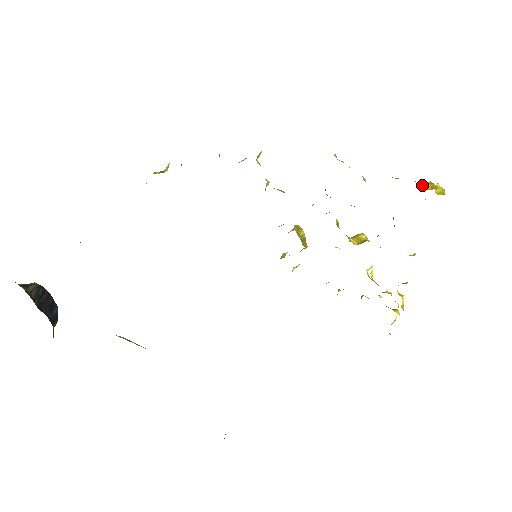
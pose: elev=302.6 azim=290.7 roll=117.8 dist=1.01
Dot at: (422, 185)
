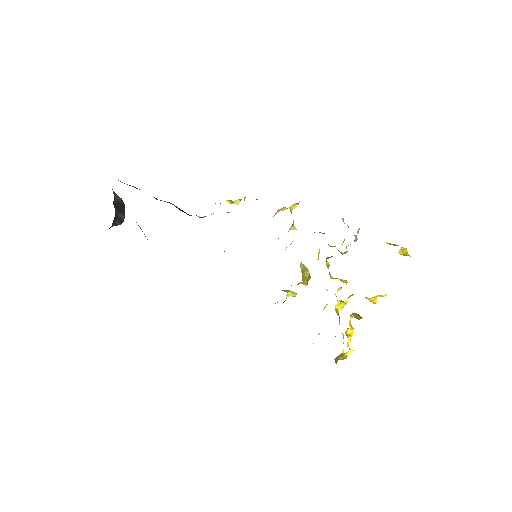
Dot at: (388, 243)
